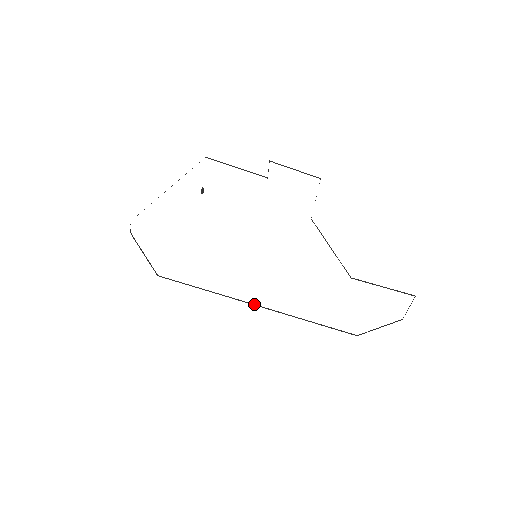
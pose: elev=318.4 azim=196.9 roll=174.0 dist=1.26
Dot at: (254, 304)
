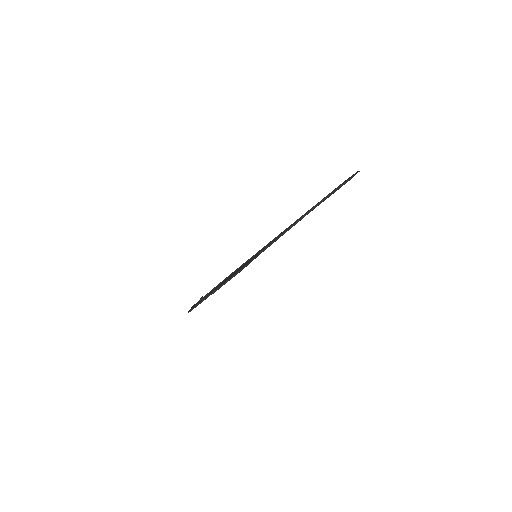
Dot at: (280, 234)
